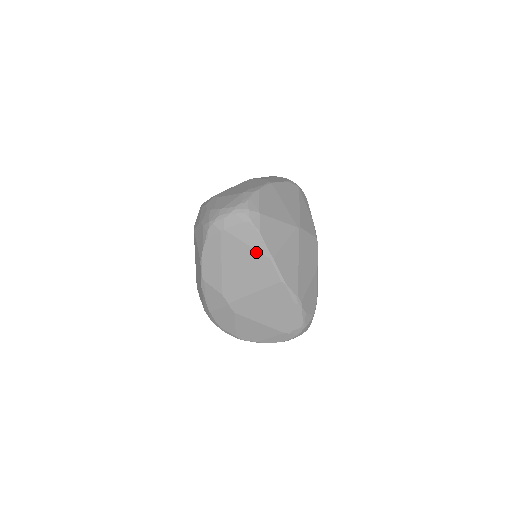
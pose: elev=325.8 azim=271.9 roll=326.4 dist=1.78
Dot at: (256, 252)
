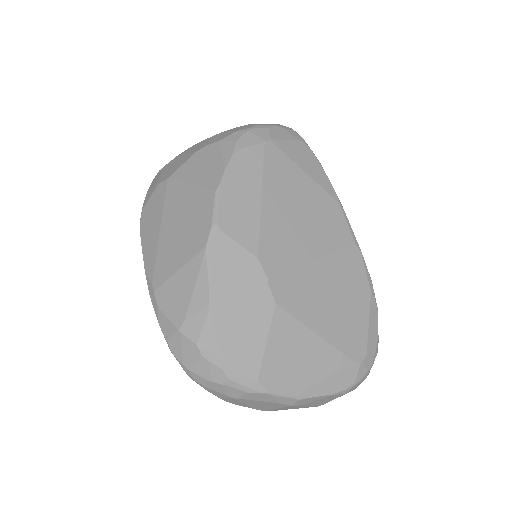
Dot at: (318, 187)
